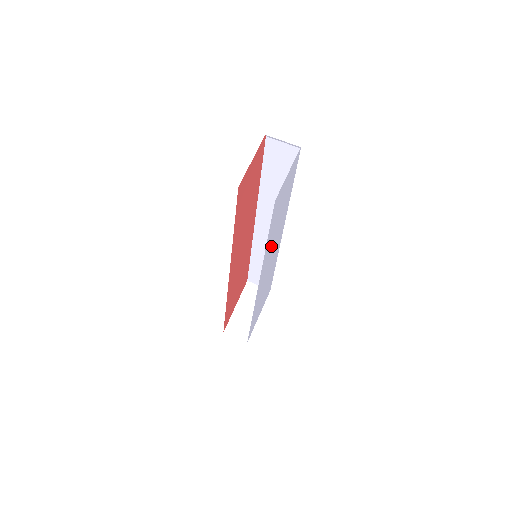
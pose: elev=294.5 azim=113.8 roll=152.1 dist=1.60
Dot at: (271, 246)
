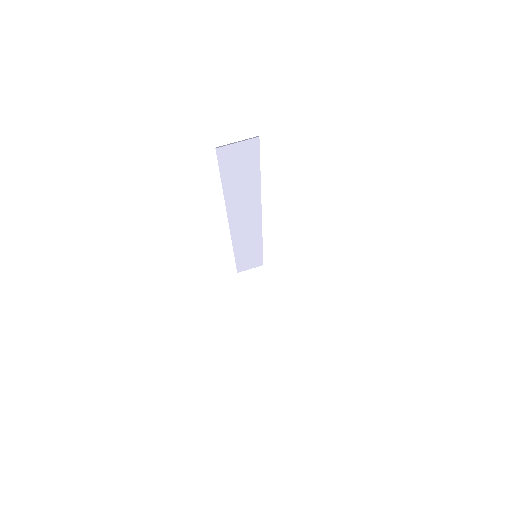
Dot at: occluded
